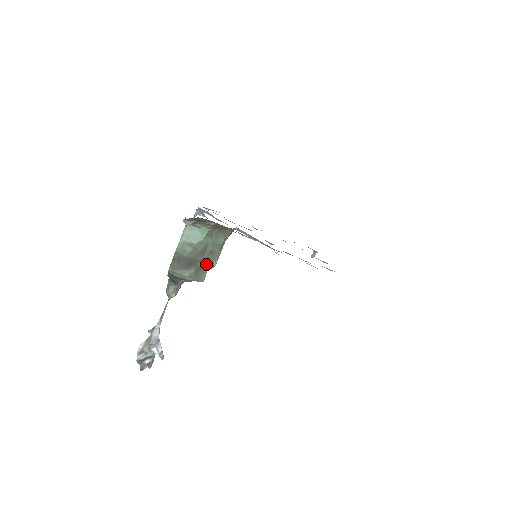
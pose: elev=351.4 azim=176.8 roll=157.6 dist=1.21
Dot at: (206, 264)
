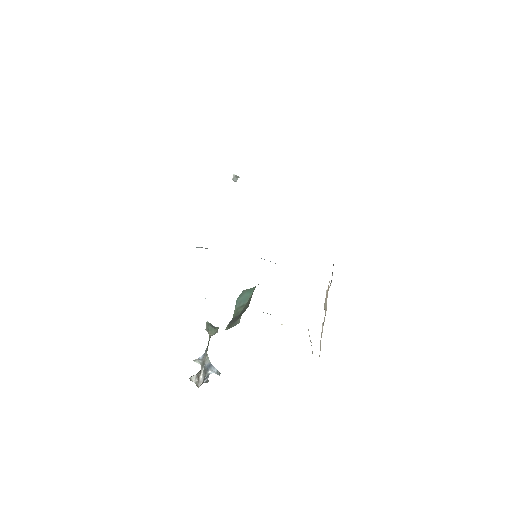
Dot at: occluded
